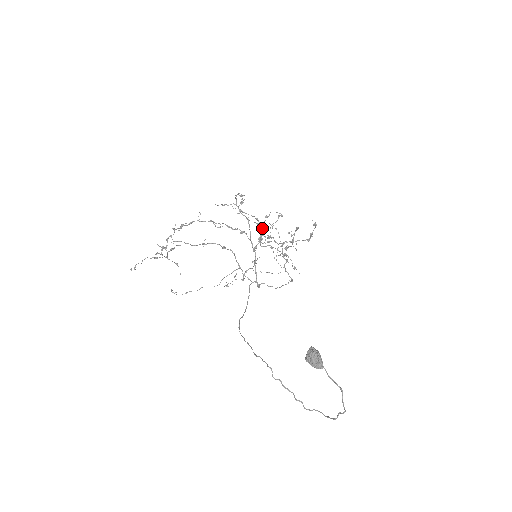
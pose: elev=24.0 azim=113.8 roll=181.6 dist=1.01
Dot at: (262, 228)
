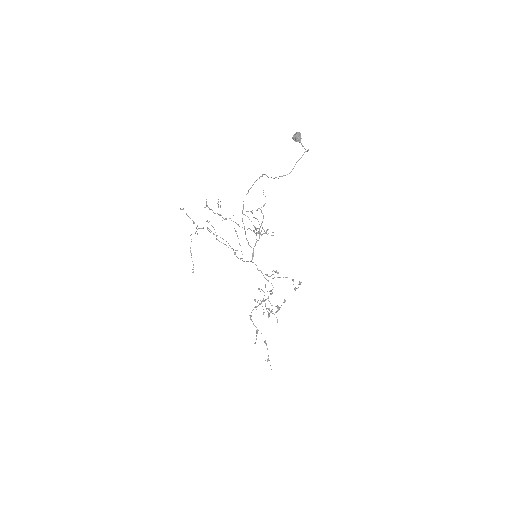
Dot at: occluded
